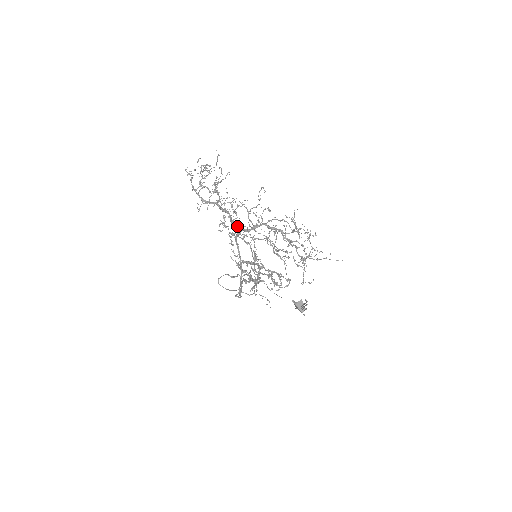
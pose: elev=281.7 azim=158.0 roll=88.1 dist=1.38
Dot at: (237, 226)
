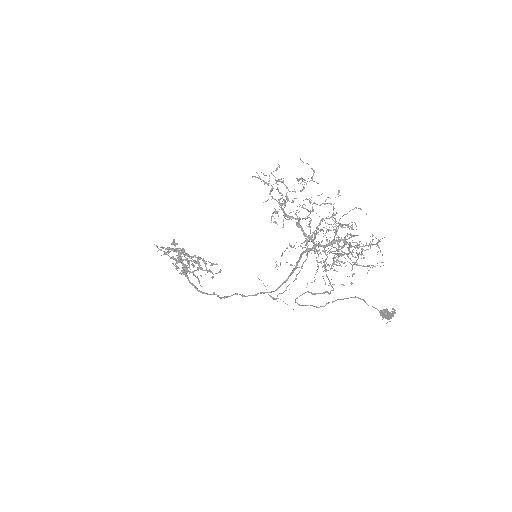
Dot at: occluded
